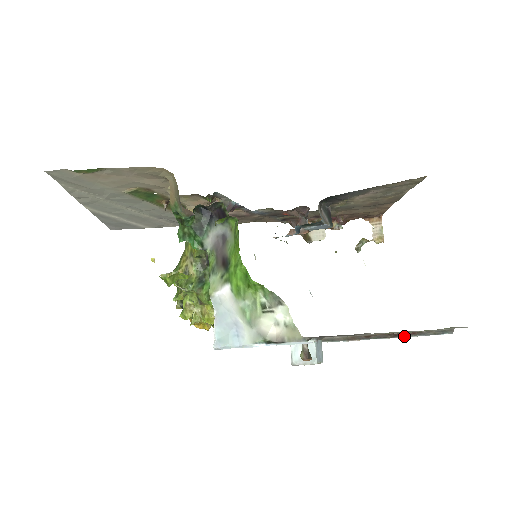
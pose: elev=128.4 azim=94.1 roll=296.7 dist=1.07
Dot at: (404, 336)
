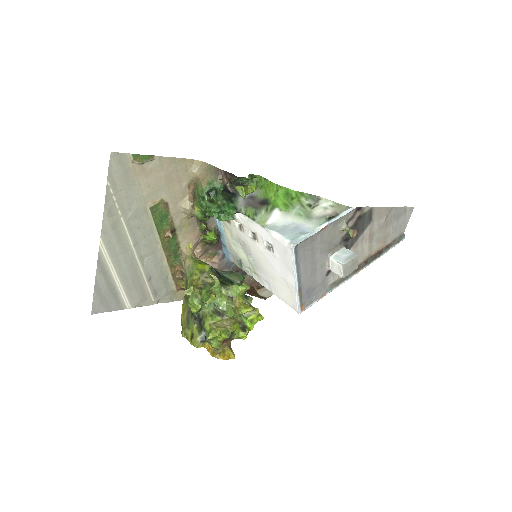
Dot at: (384, 252)
